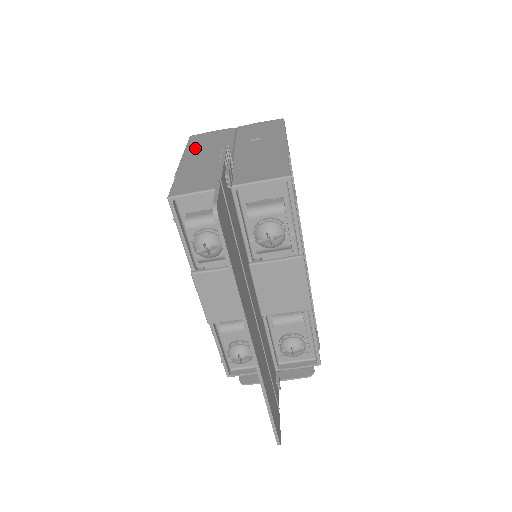
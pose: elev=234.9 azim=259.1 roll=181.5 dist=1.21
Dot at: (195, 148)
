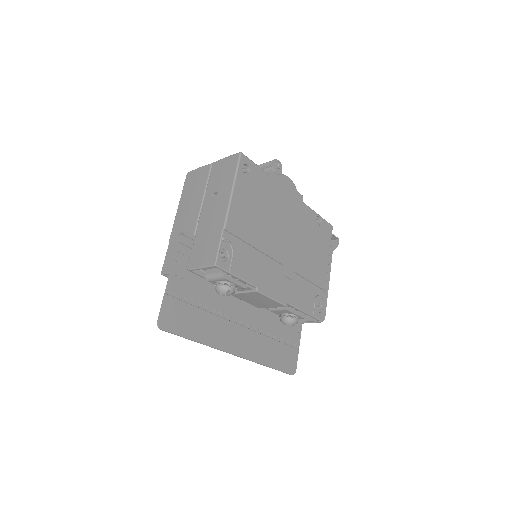
Dot at: (184, 199)
